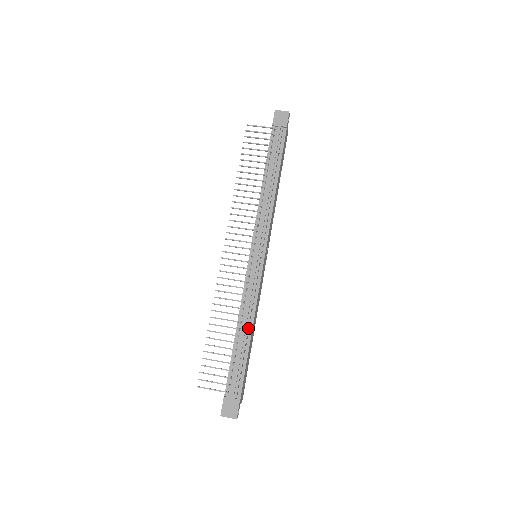
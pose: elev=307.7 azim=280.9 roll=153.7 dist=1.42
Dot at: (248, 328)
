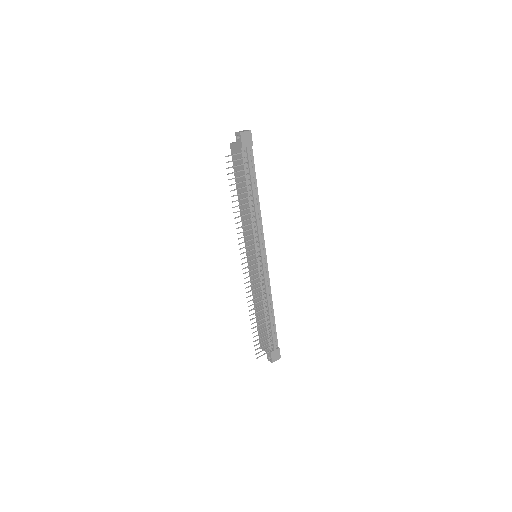
Dot at: (271, 307)
